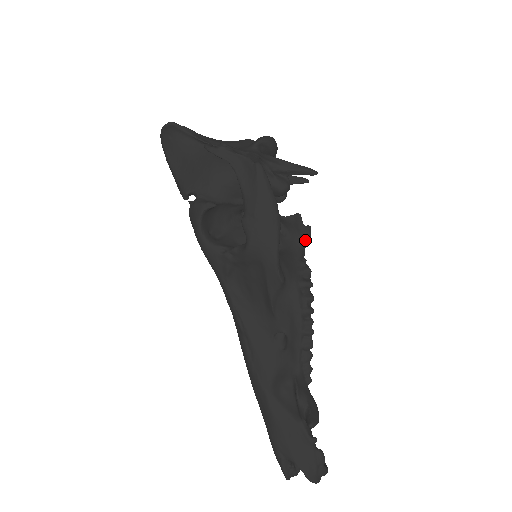
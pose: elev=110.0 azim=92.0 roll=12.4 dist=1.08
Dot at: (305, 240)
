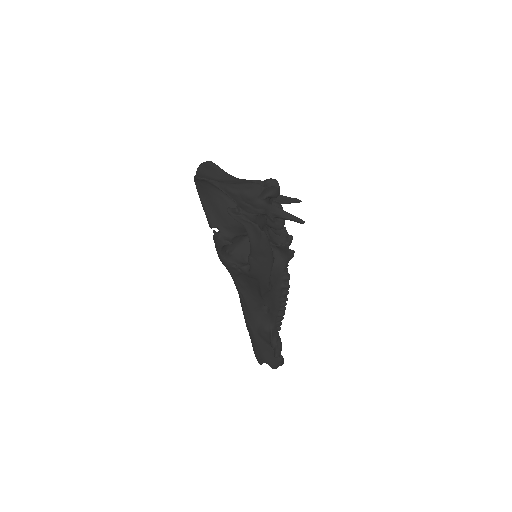
Dot at: (289, 258)
